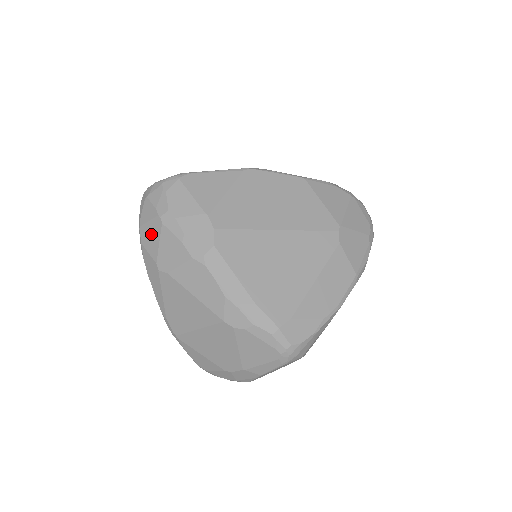
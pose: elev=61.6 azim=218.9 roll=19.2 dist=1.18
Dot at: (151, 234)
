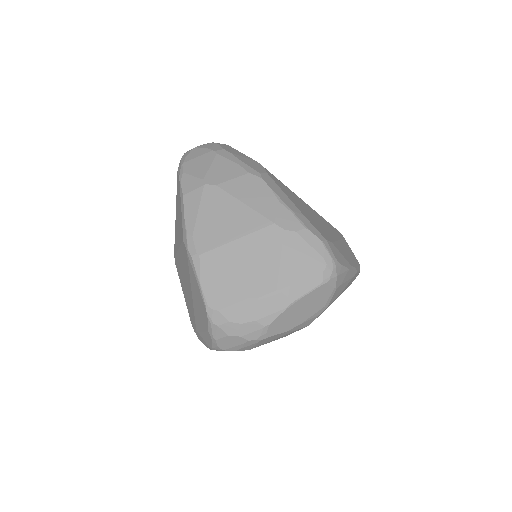
Dot at: (200, 163)
